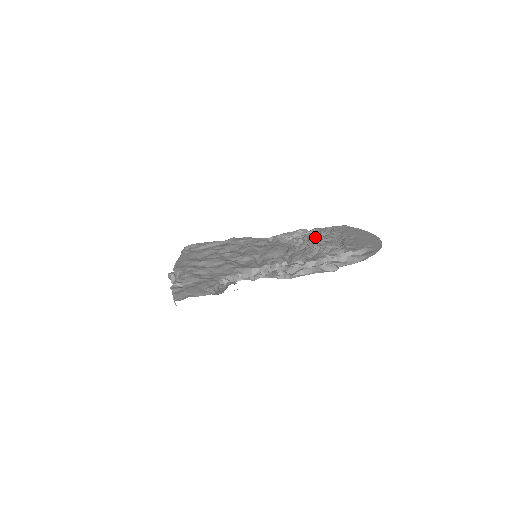
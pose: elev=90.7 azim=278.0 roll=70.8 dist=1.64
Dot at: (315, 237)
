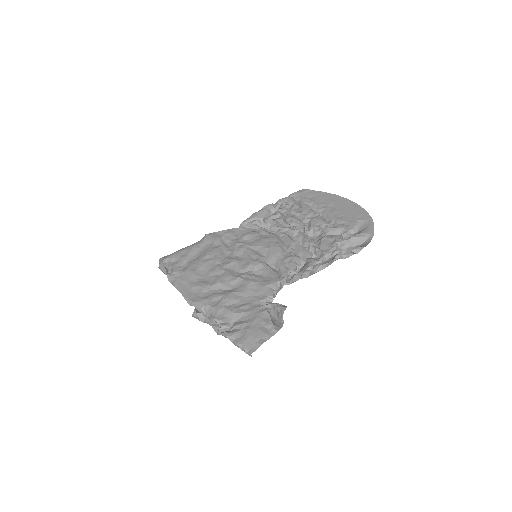
Dot at: (291, 213)
